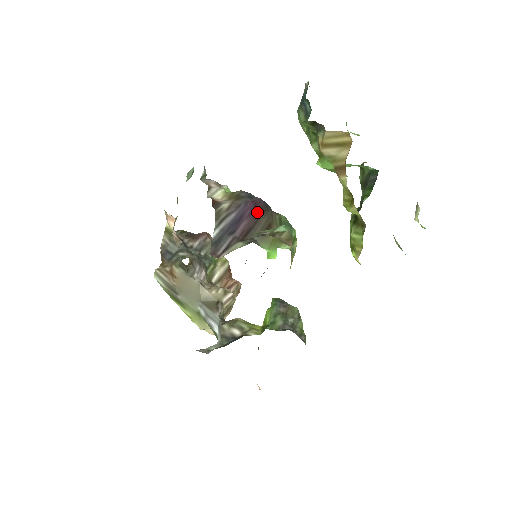
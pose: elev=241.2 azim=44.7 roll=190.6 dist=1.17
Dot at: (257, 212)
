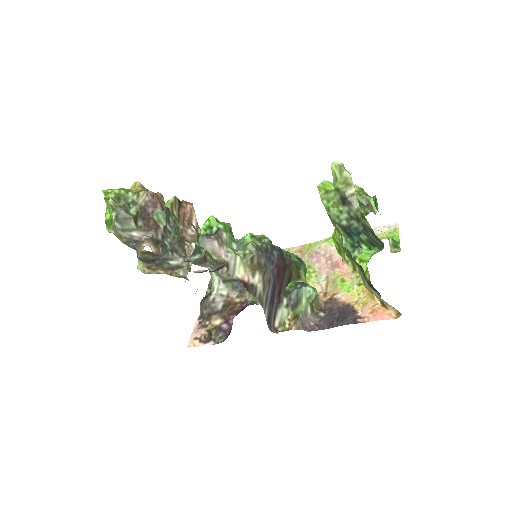
Dot at: (282, 274)
